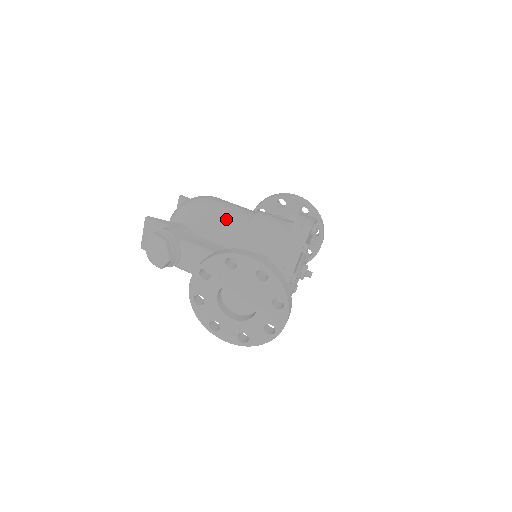
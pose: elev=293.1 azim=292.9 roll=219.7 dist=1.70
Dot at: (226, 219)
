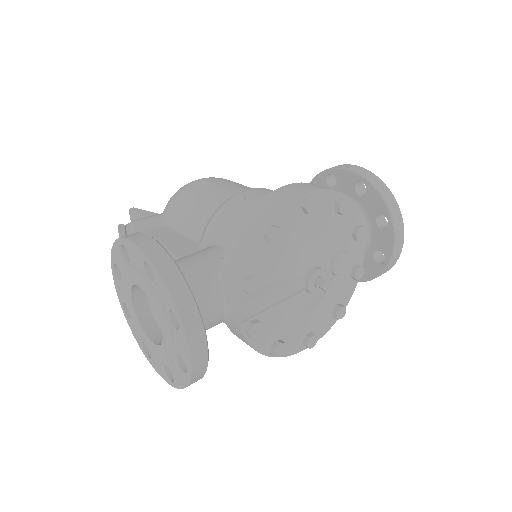
Dot at: (202, 202)
